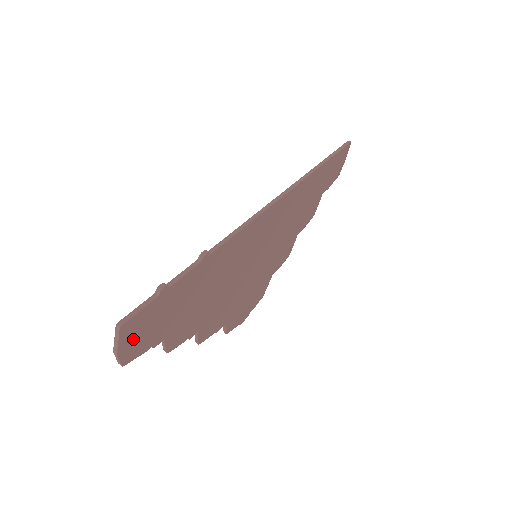
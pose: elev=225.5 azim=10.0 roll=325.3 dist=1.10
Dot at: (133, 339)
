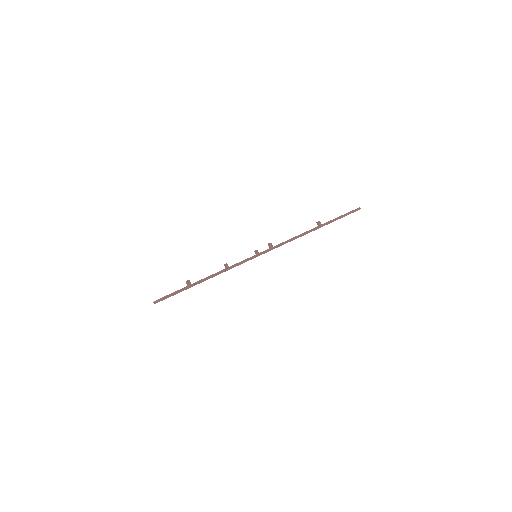
Dot at: occluded
